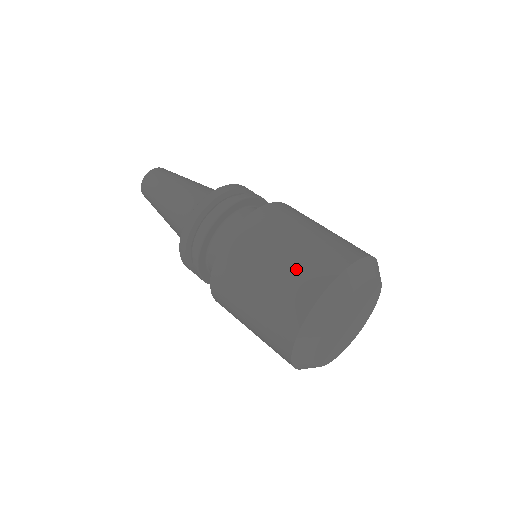
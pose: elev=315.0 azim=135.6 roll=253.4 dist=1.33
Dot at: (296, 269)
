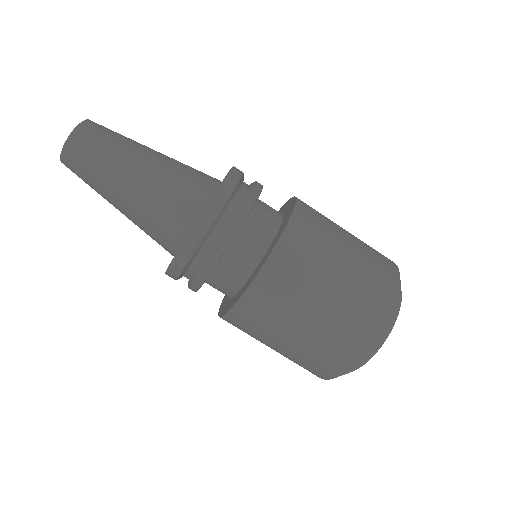
Dot at: (349, 309)
